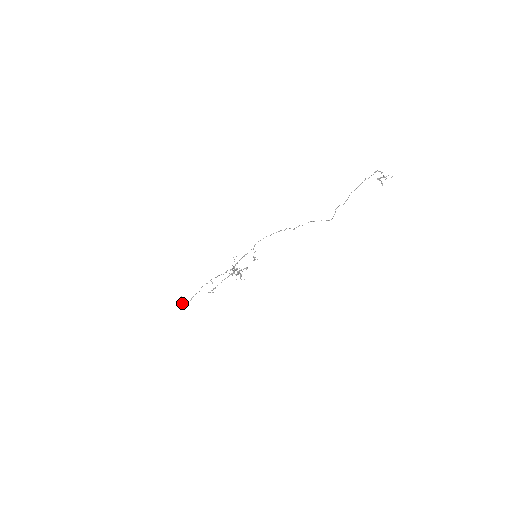
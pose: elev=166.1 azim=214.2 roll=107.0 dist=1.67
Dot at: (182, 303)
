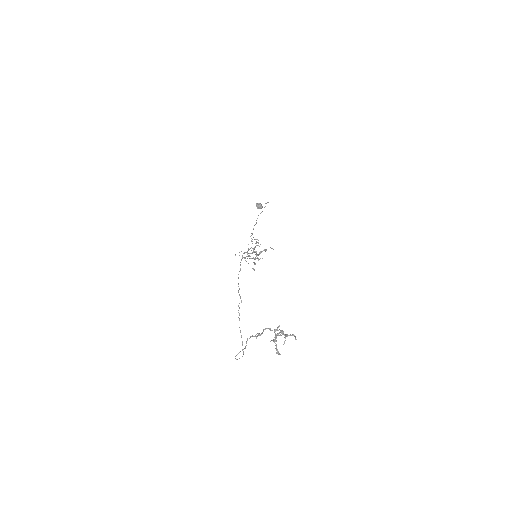
Dot at: (261, 208)
